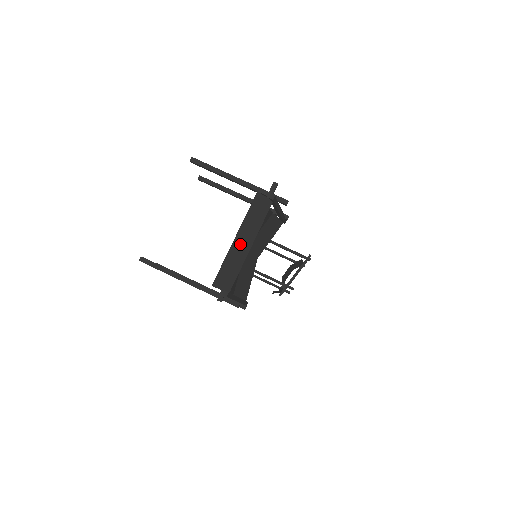
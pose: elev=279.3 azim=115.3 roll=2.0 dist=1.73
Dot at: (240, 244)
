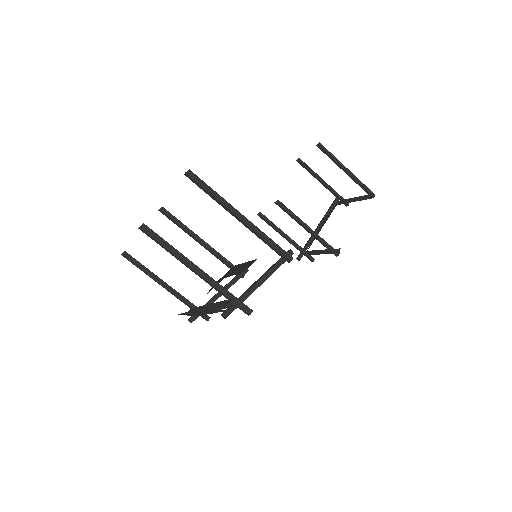
Dot at: (197, 312)
